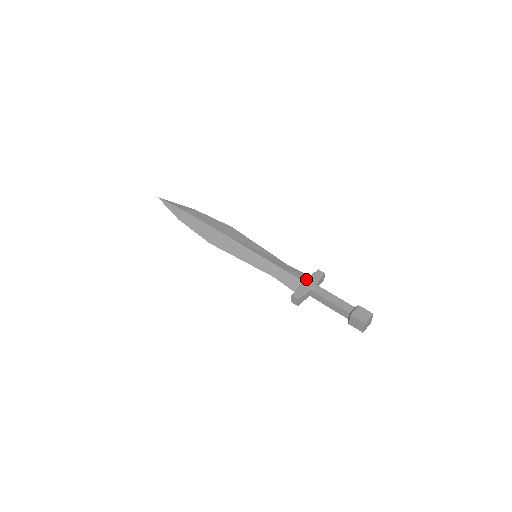
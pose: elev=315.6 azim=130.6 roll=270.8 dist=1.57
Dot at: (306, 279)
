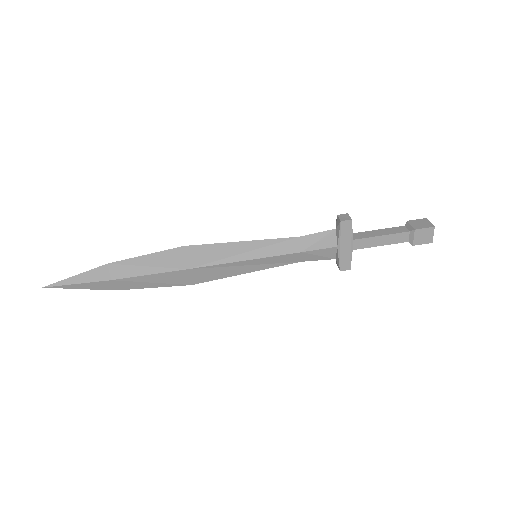
Dot at: (338, 243)
